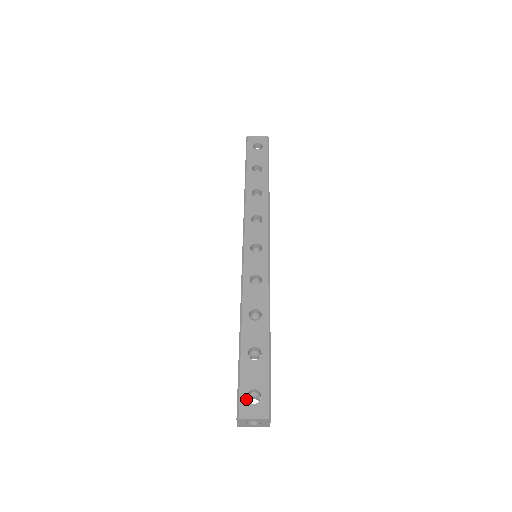
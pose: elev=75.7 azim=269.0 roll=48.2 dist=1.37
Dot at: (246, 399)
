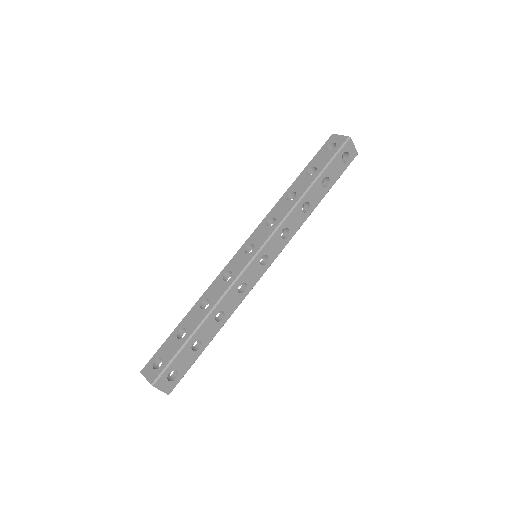
Dot at: (167, 375)
